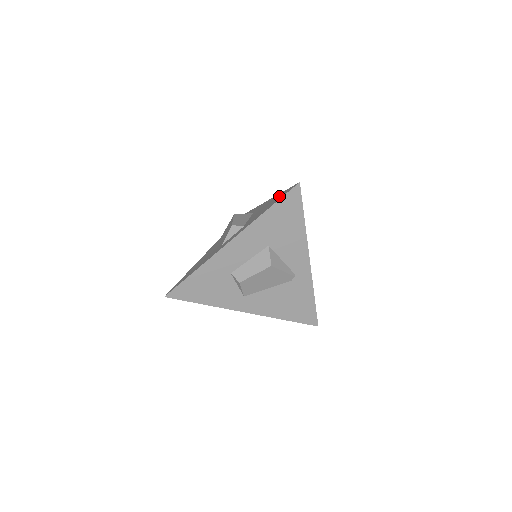
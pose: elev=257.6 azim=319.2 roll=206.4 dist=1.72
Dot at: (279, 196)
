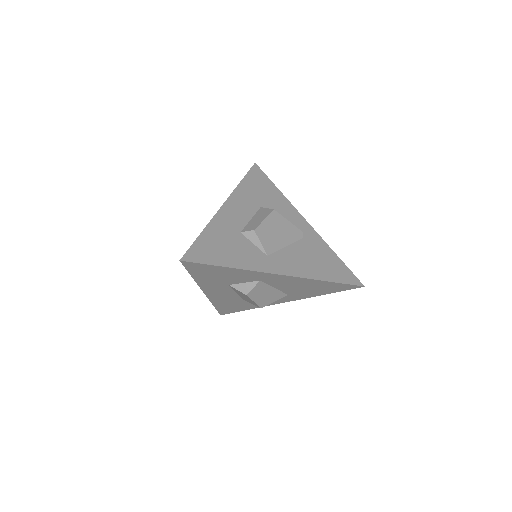
Dot at: occluded
